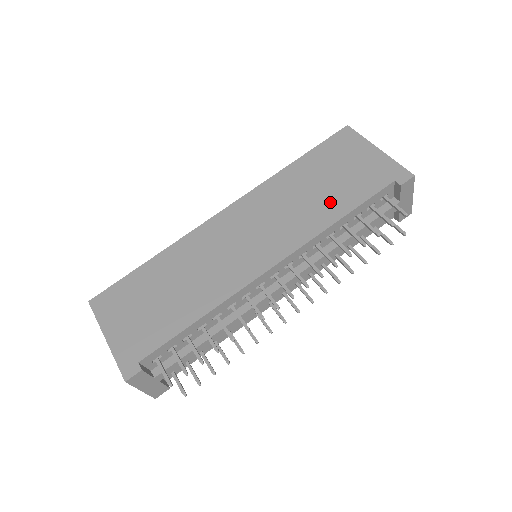
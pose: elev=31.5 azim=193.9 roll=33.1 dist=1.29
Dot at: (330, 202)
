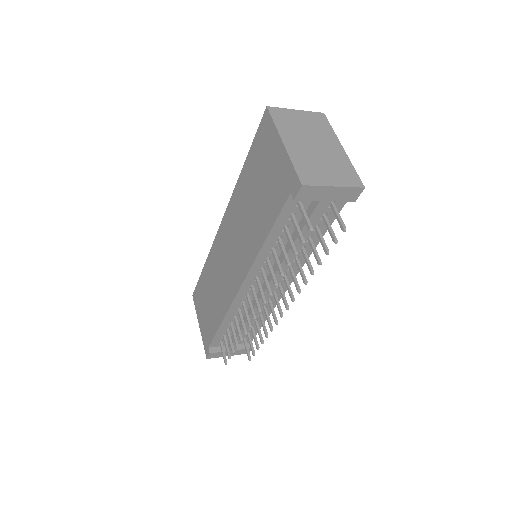
Dot at: (259, 220)
